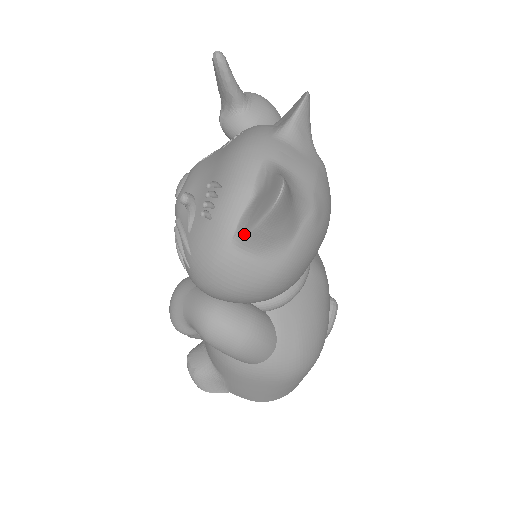
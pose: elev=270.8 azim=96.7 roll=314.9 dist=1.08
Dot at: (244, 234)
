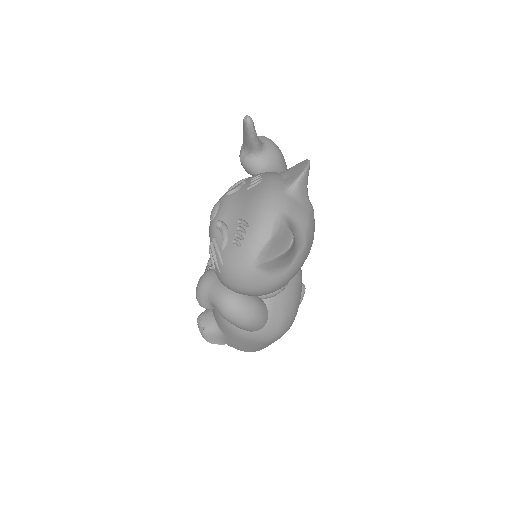
Dot at: (263, 261)
